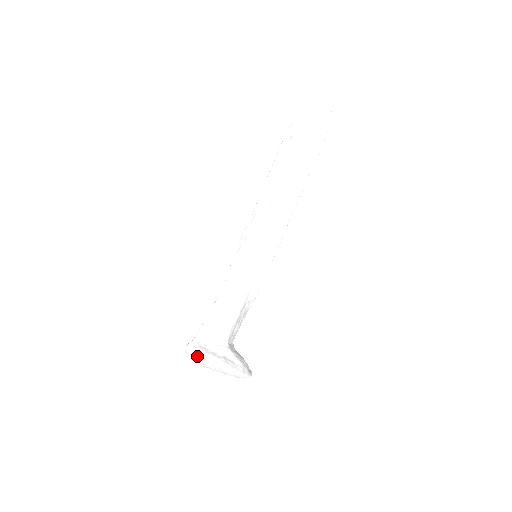
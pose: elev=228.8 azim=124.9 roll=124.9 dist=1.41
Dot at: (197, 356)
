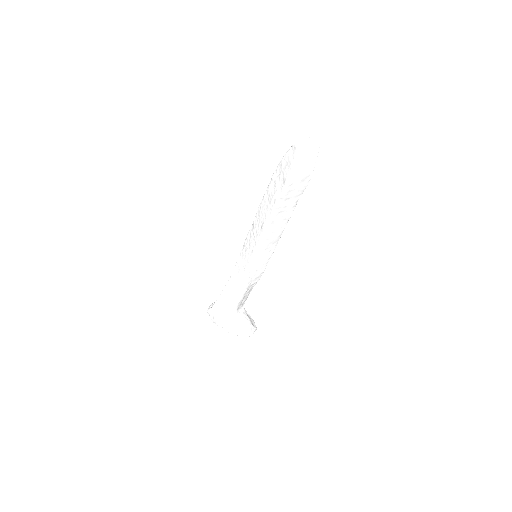
Dot at: (213, 322)
